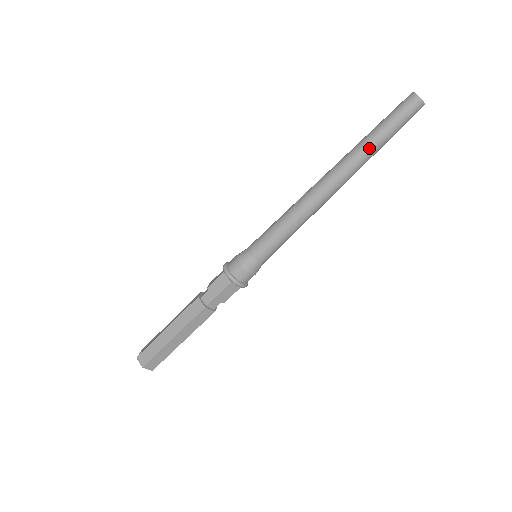
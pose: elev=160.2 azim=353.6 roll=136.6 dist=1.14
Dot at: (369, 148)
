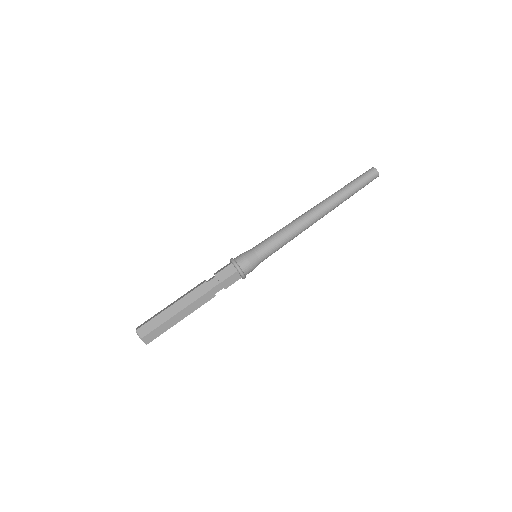
Dot at: occluded
